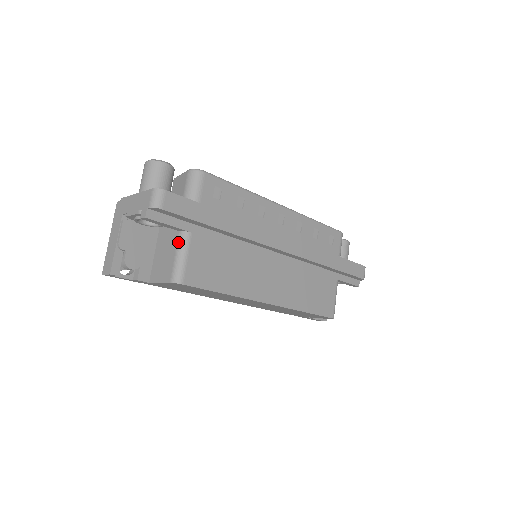
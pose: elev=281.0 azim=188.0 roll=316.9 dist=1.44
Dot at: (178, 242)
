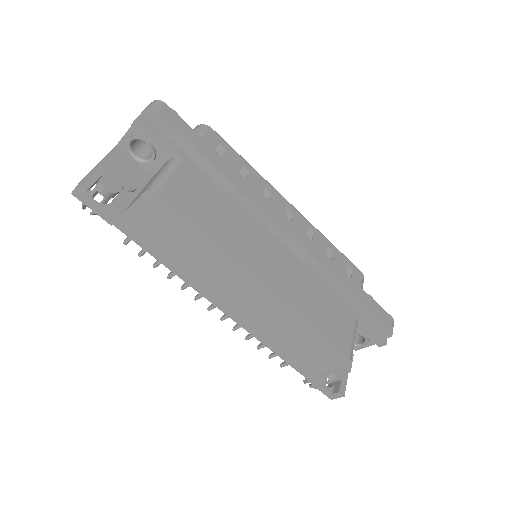
Dot at: (165, 165)
